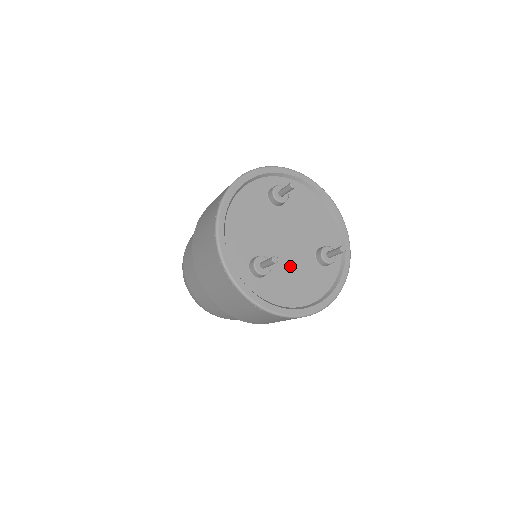
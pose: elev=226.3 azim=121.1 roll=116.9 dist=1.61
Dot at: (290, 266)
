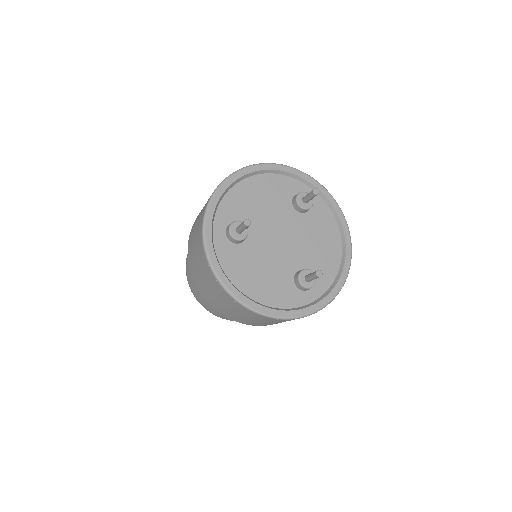
Dot at: (265, 258)
